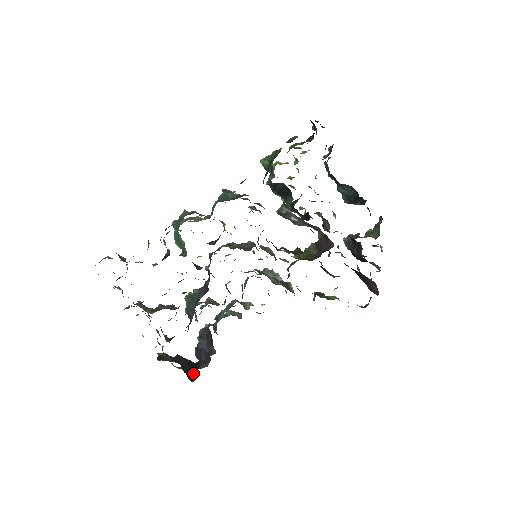
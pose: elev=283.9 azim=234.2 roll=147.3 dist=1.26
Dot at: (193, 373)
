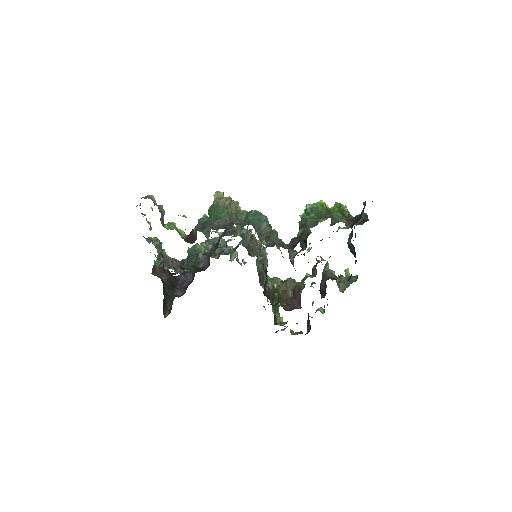
Dot at: (169, 304)
